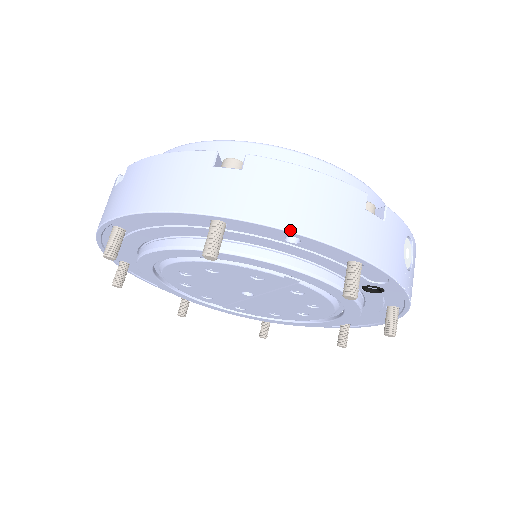
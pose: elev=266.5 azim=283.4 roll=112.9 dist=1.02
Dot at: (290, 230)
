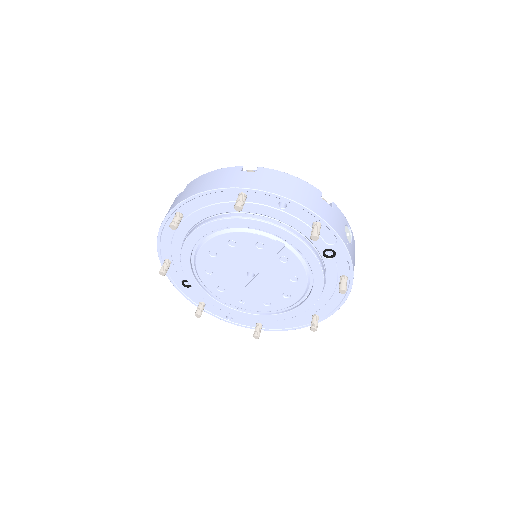
Dot at: (281, 195)
